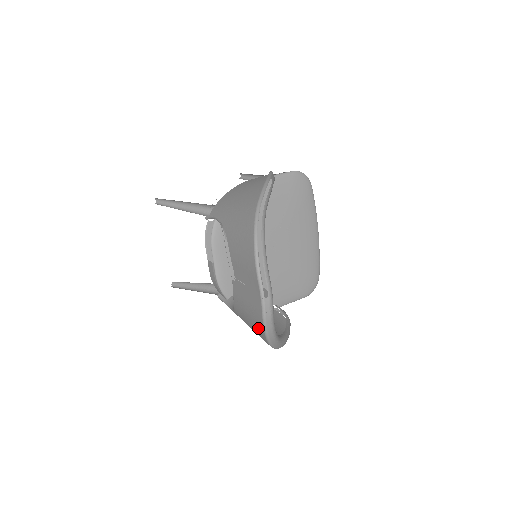
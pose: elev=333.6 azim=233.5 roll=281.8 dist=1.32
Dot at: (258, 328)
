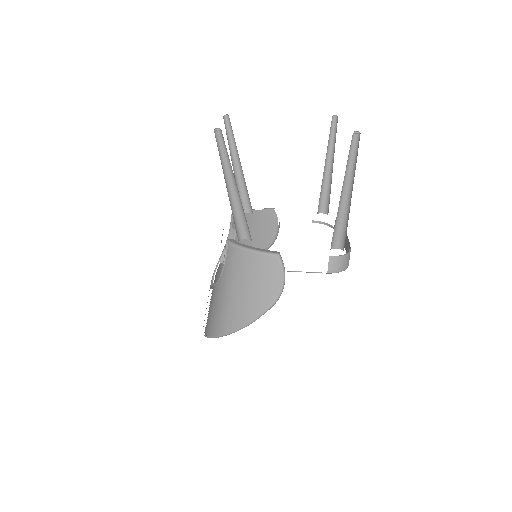
Dot at: occluded
